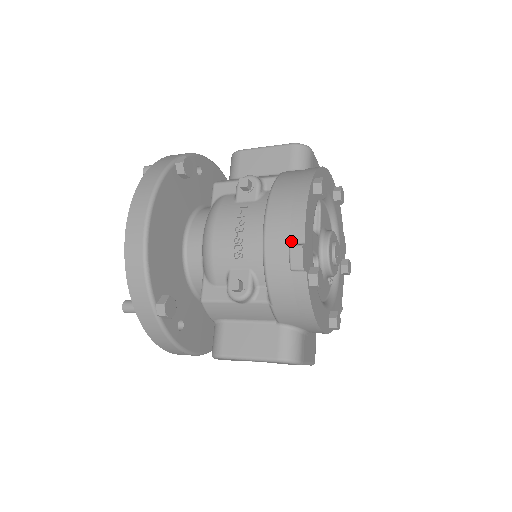
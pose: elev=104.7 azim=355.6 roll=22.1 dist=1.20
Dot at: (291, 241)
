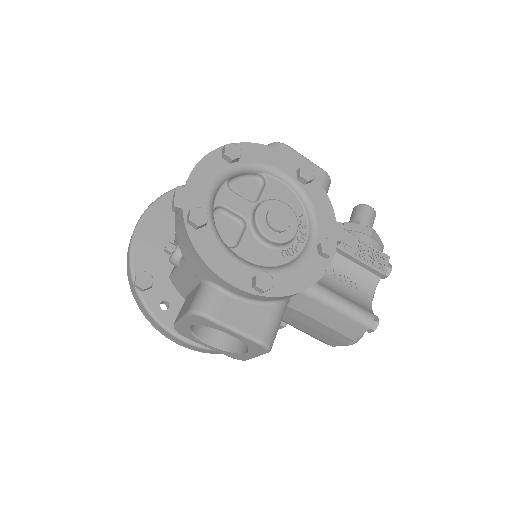
Dot at: occluded
